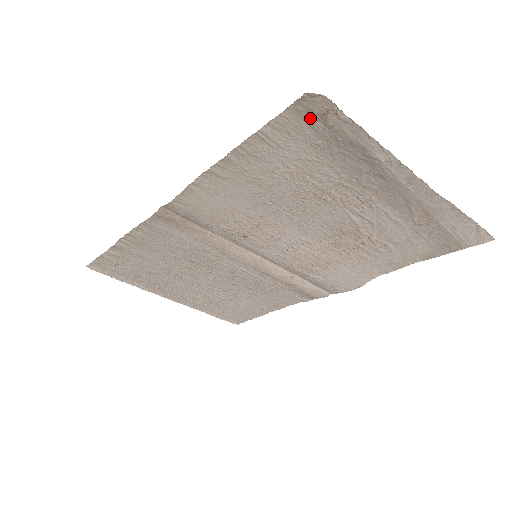
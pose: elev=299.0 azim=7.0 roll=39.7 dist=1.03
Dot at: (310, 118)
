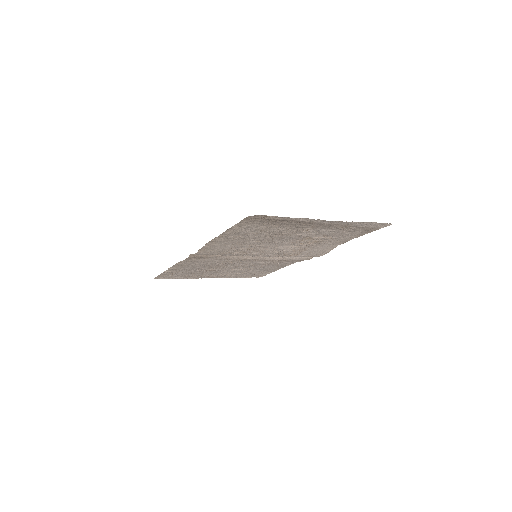
Dot at: (256, 220)
